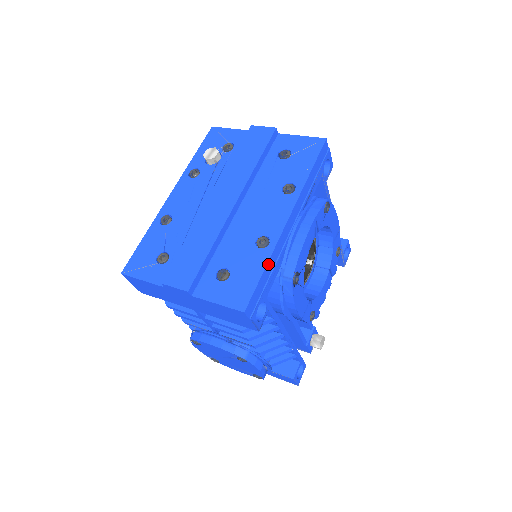
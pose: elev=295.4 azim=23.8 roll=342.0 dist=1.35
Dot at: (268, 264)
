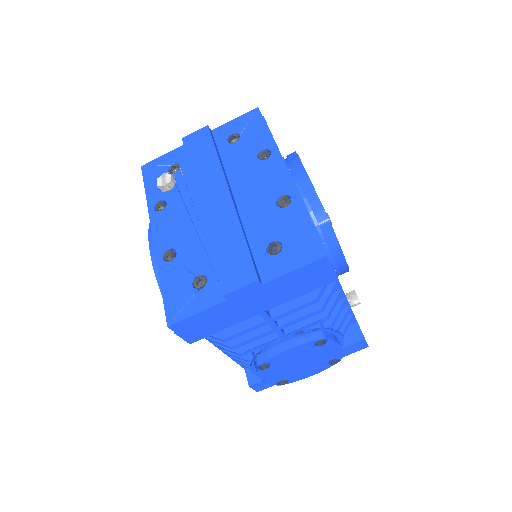
Dot at: (306, 212)
